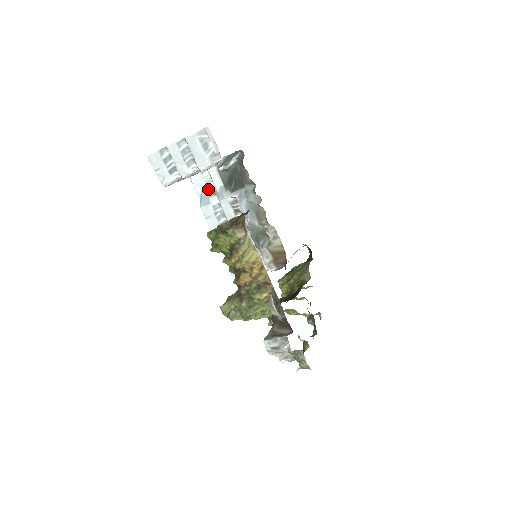
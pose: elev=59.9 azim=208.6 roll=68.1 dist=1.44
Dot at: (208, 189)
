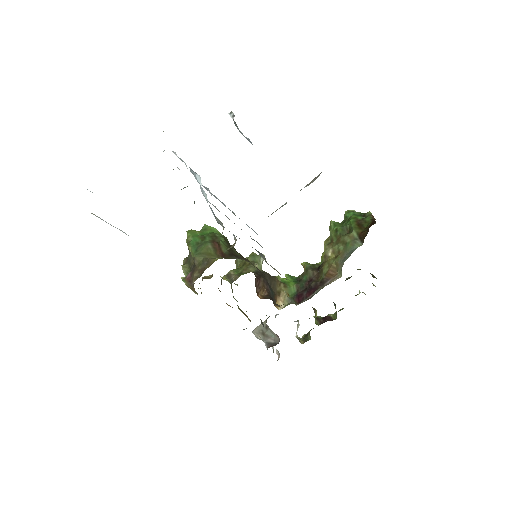
Dot at: occluded
